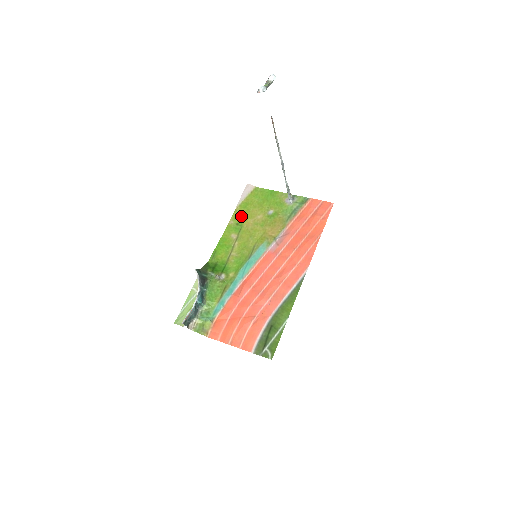
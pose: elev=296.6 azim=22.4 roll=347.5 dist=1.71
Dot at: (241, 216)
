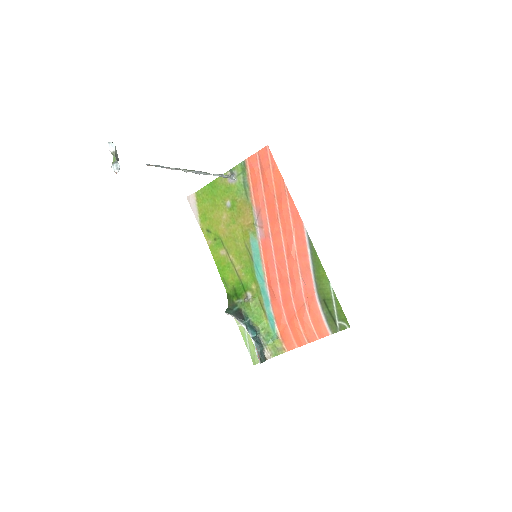
Dot at: (211, 230)
